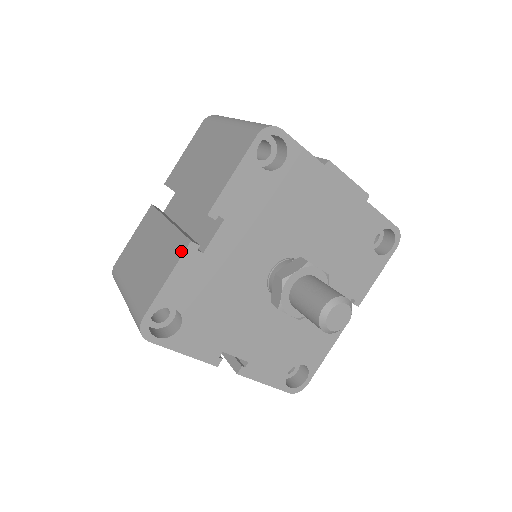
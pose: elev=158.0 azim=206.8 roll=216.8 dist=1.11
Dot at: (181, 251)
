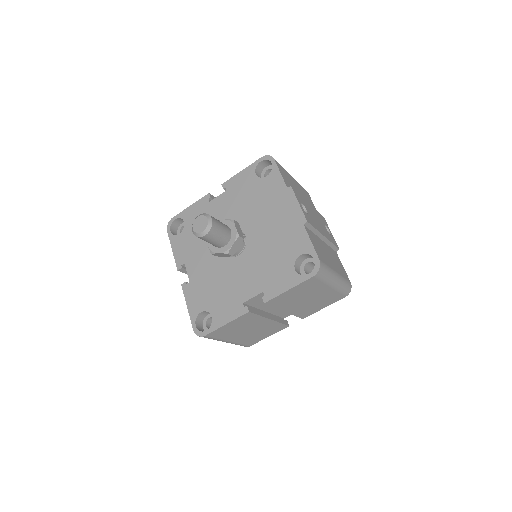
Dot at: (205, 198)
